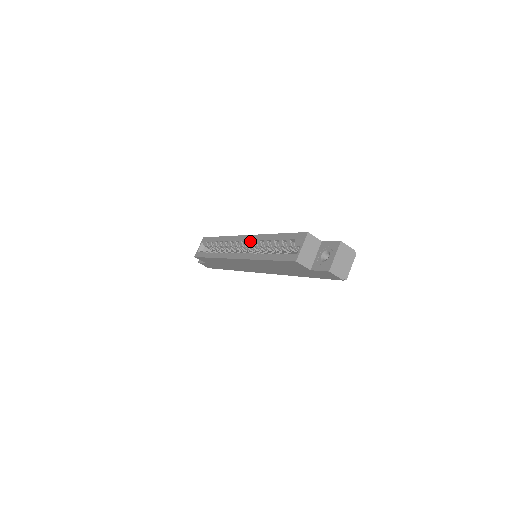
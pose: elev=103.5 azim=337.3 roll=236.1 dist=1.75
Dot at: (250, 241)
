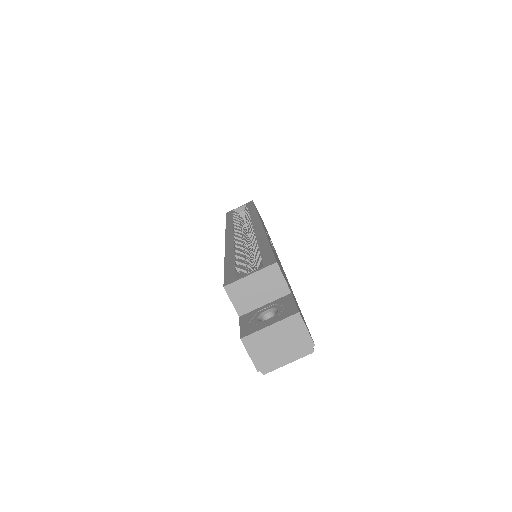
Dot at: occluded
